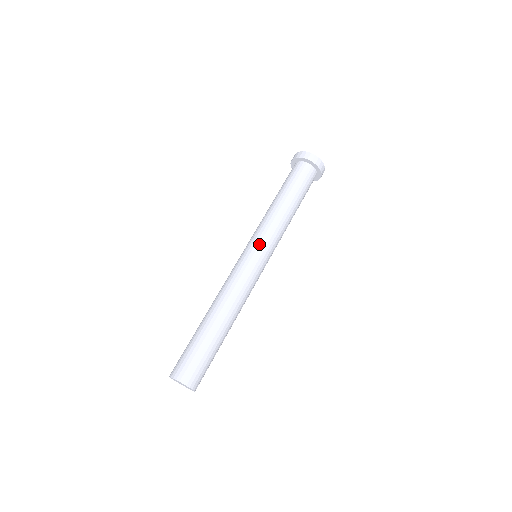
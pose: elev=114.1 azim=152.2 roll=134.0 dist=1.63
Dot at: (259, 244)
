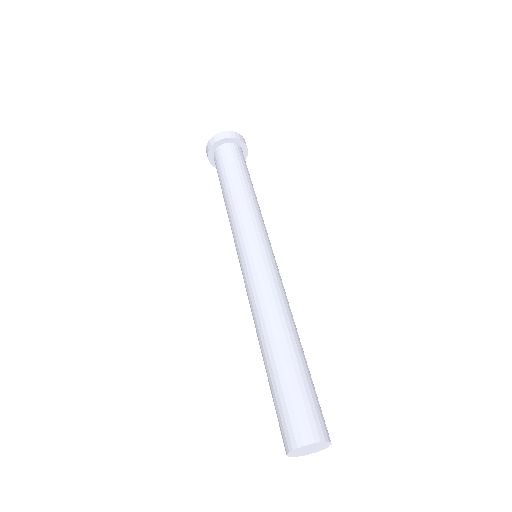
Dot at: (268, 239)
